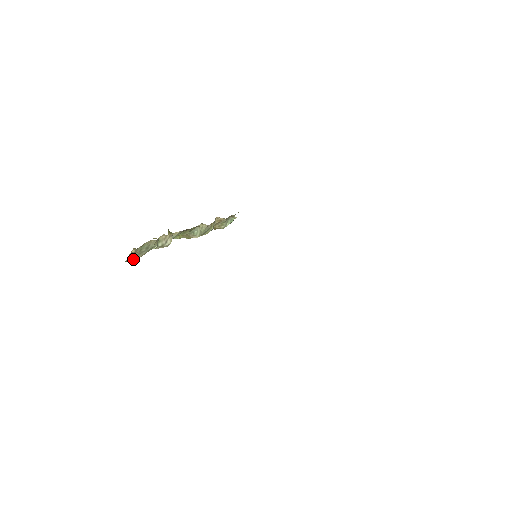
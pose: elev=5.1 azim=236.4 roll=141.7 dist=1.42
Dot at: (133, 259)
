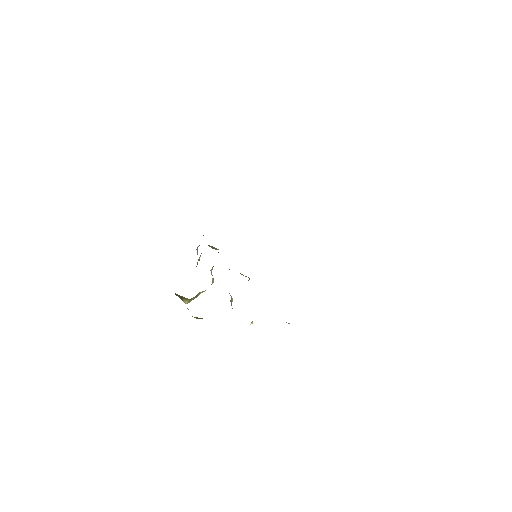
Dot at: occluded
